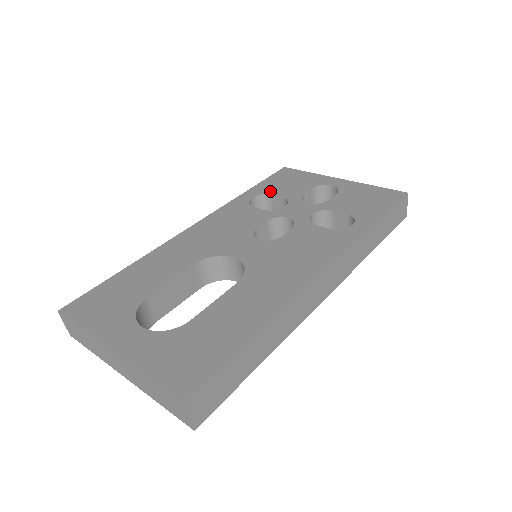
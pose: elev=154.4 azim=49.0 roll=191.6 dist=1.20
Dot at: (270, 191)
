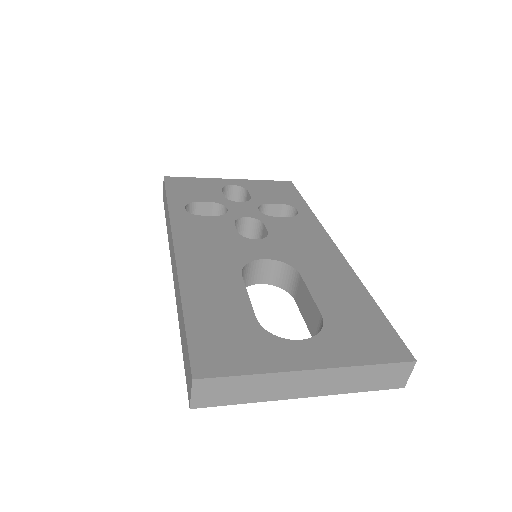
Dot at: (191, 199)
